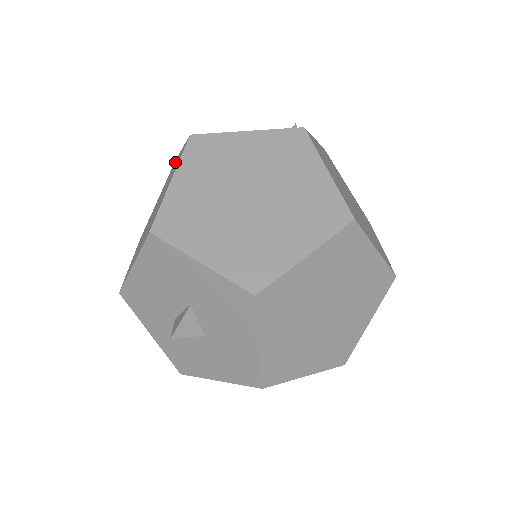
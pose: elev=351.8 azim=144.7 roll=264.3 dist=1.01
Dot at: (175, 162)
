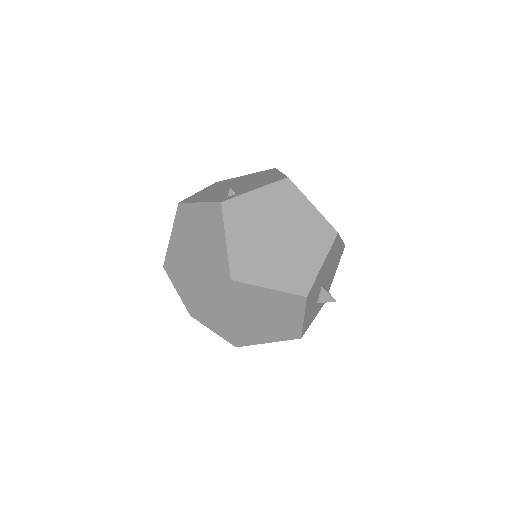
Dot at: occluded
